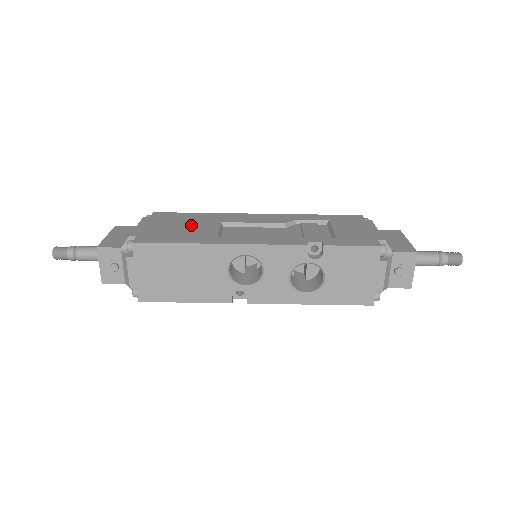
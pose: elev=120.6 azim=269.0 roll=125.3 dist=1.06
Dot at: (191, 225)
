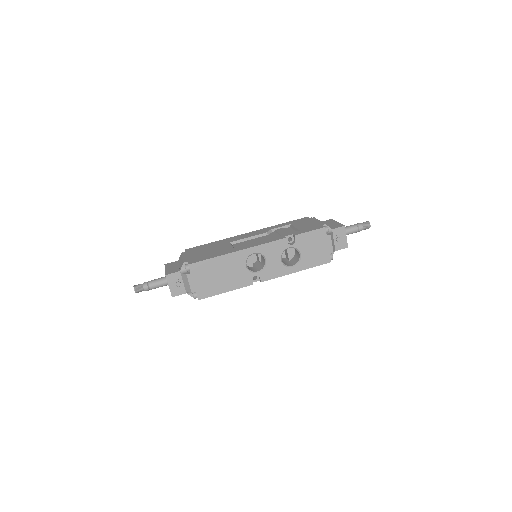
Dot at: (214, 248)
